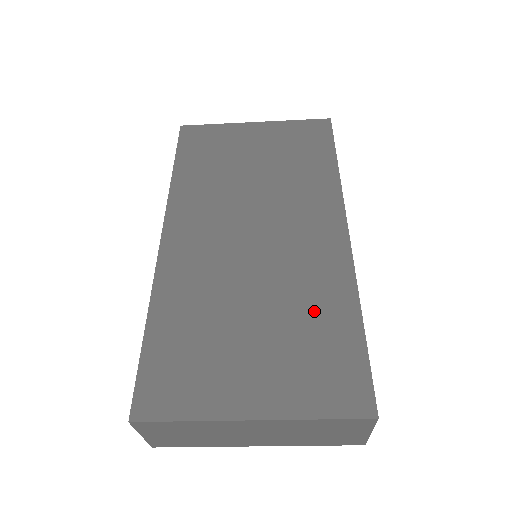
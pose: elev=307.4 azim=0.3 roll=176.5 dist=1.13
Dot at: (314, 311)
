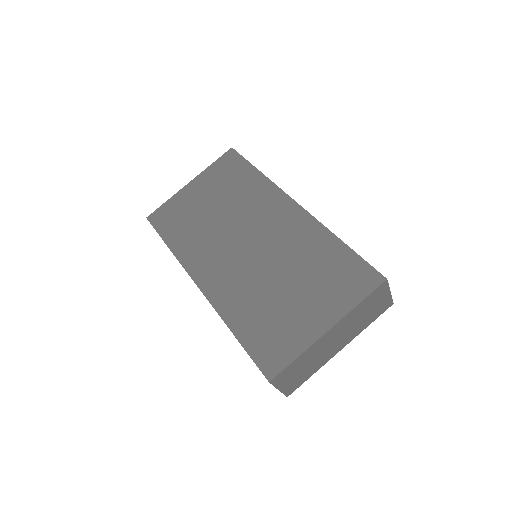
Dot at: (314, 256)
